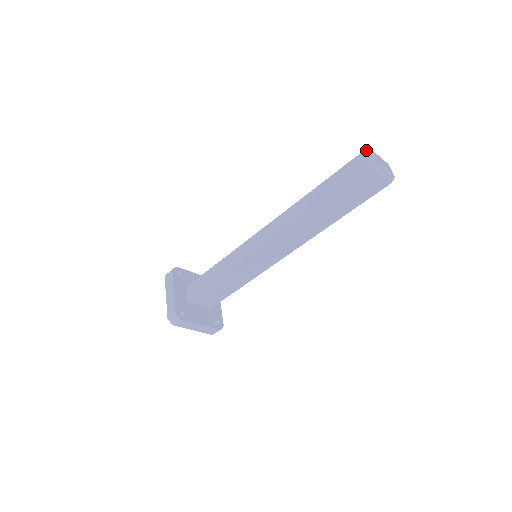
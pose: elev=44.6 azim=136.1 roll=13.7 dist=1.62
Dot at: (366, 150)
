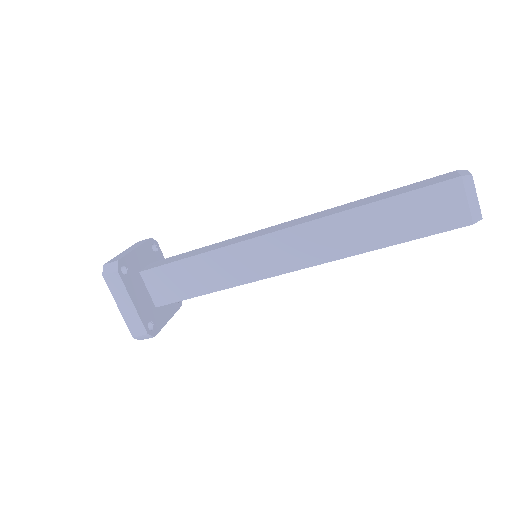
Dot at: (461, 170)
